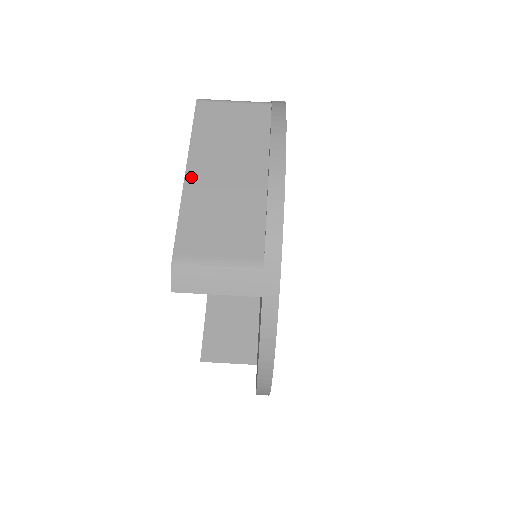
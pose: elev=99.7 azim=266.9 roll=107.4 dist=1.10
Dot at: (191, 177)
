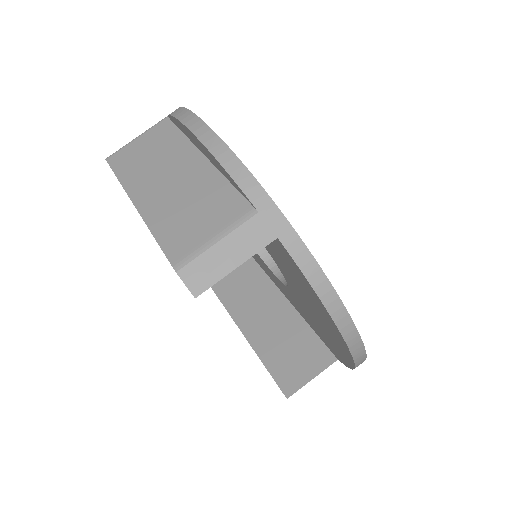
Dot at: (142, 205)
